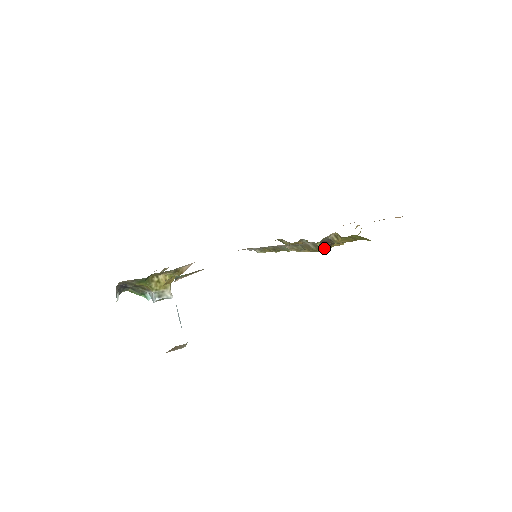
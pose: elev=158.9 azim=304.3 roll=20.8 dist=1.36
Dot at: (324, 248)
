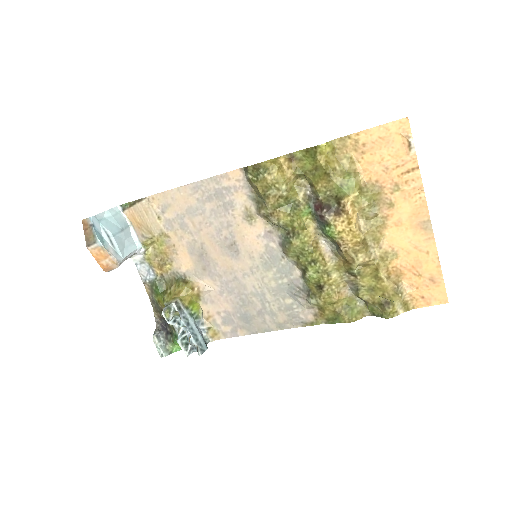
Dot at: (257, 170)
